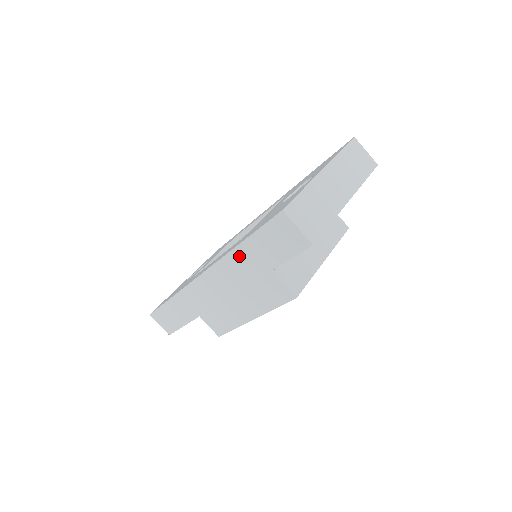
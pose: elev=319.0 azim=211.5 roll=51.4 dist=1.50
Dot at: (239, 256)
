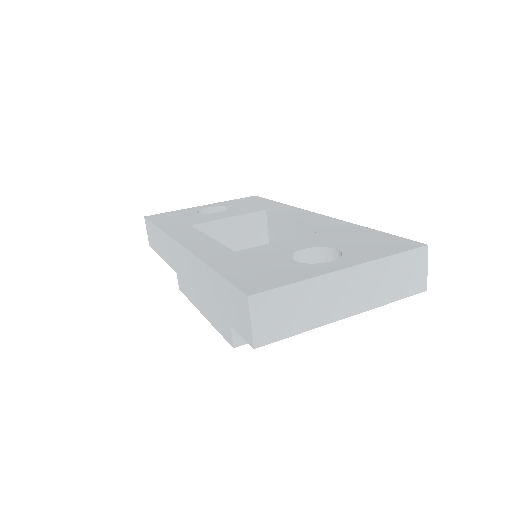
Dot at: (206, 274)
